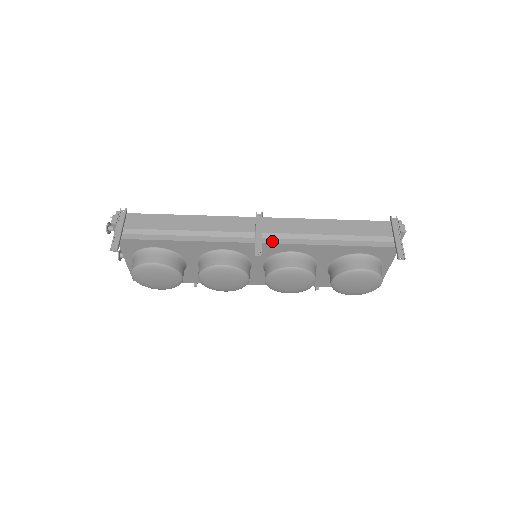
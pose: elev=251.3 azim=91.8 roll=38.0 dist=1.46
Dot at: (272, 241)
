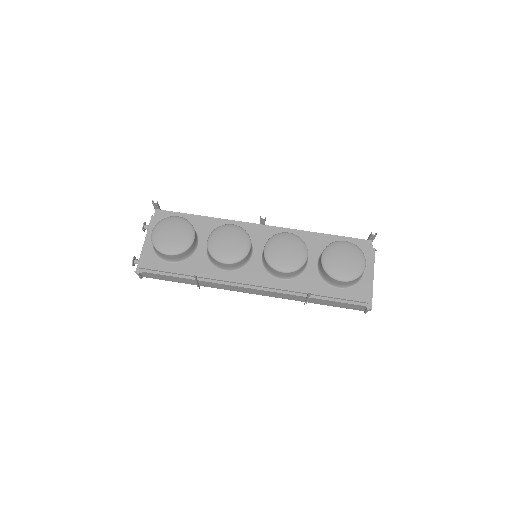
Dot at: (273, 227)
